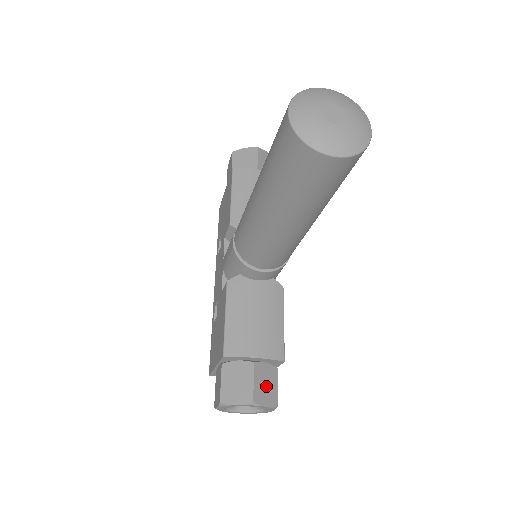
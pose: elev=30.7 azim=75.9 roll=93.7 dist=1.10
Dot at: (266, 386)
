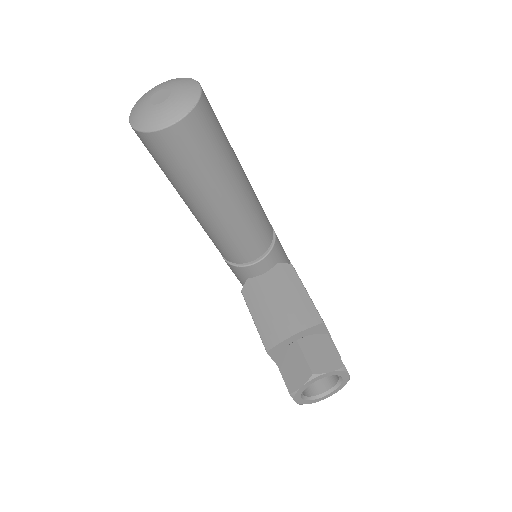
Dot at: (321, 354)
